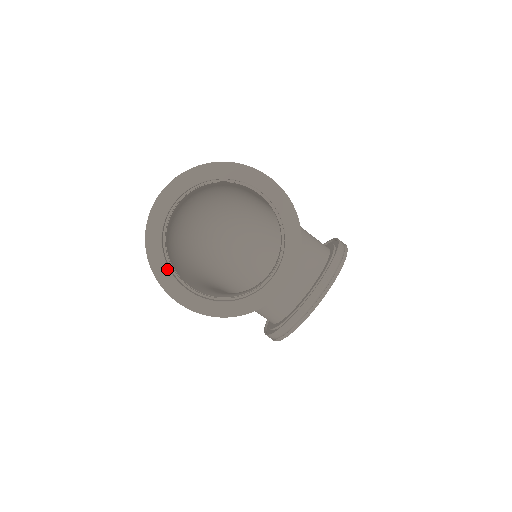
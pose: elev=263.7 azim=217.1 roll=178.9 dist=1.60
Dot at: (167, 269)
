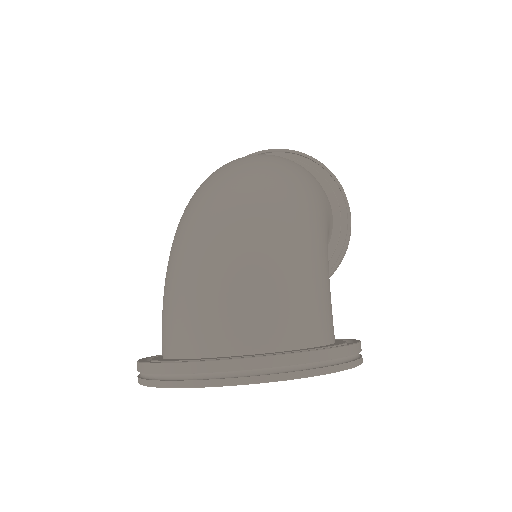
Dot at: occluded
